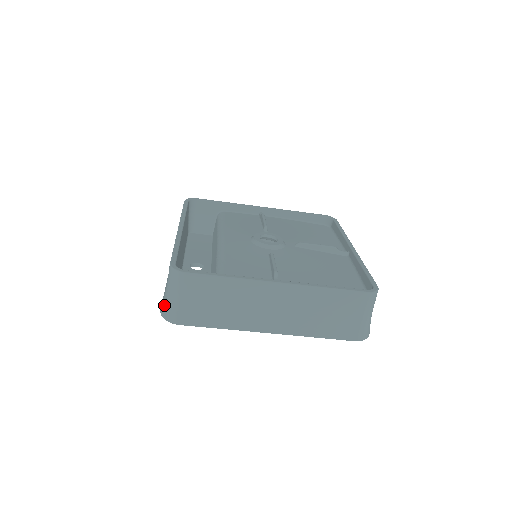
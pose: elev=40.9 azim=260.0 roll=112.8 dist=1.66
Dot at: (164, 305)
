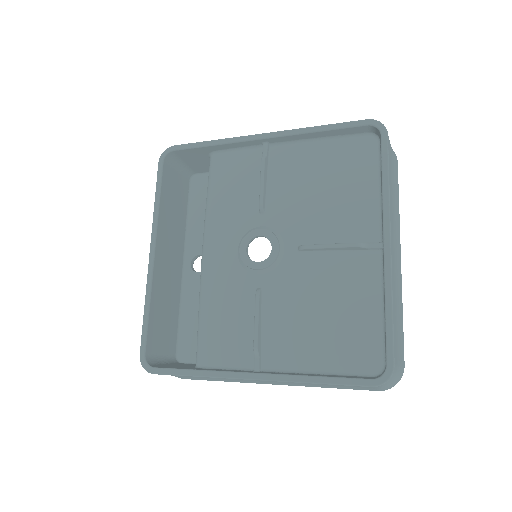
Dot at: occluded
